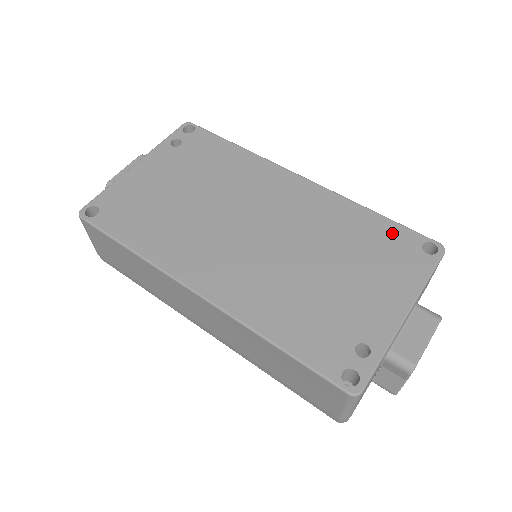
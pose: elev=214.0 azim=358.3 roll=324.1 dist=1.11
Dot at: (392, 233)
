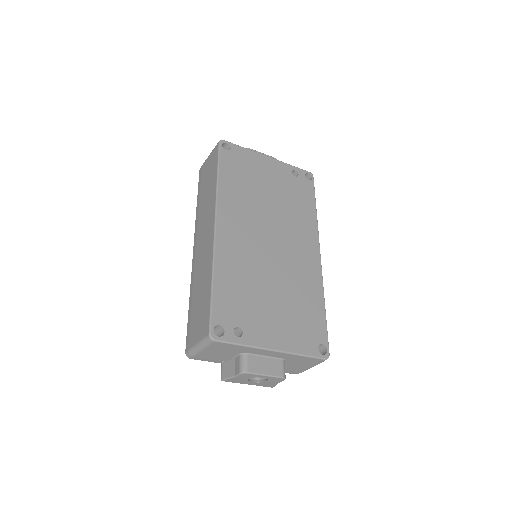
Dot at: (318, 323)
